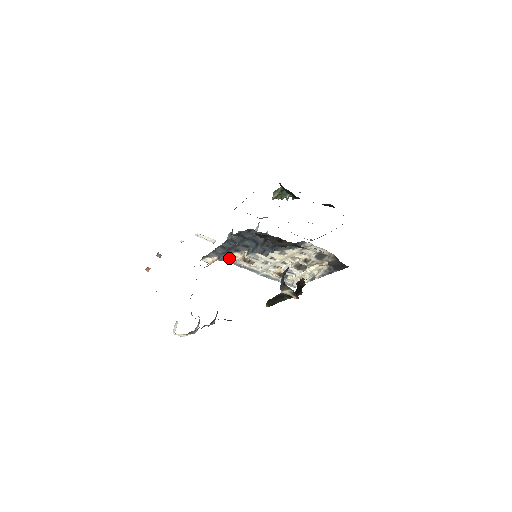
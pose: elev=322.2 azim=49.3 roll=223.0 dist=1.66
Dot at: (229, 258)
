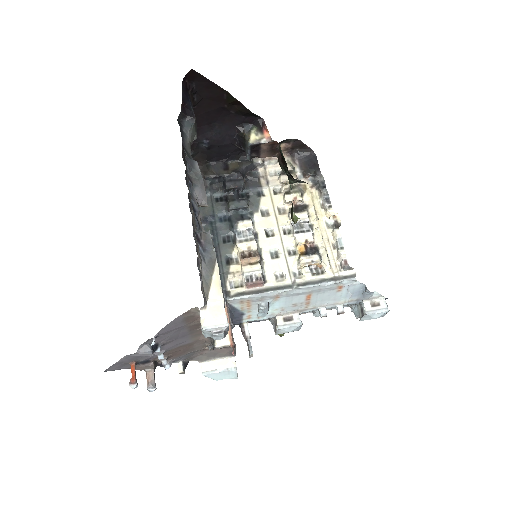
Dot at: (236, 292)
